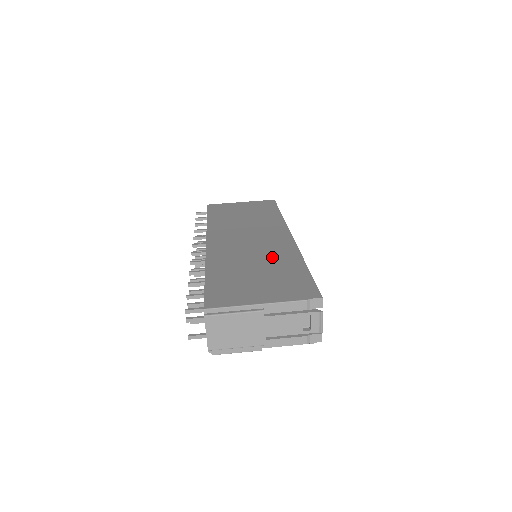
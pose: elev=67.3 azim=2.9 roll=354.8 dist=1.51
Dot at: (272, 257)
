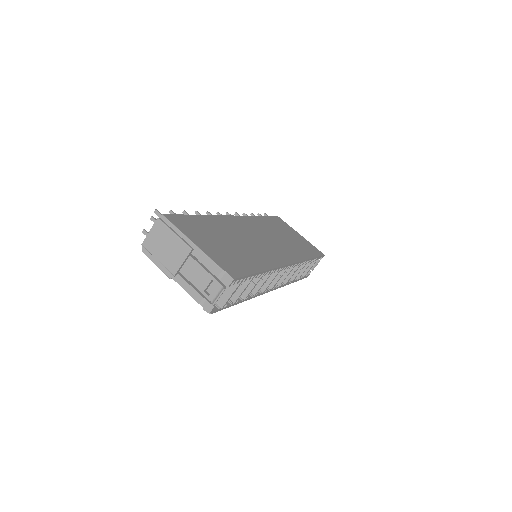
Dot at: (253, 251)
